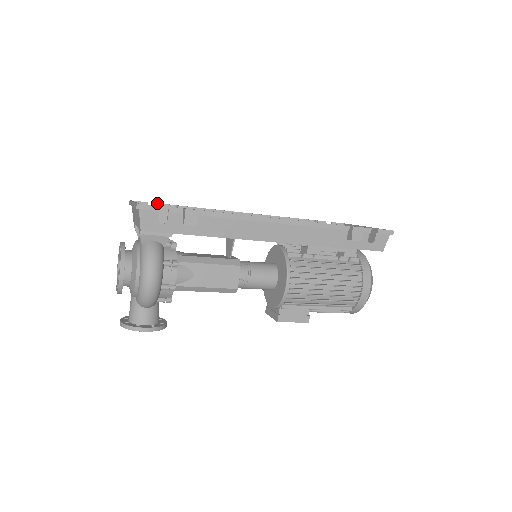
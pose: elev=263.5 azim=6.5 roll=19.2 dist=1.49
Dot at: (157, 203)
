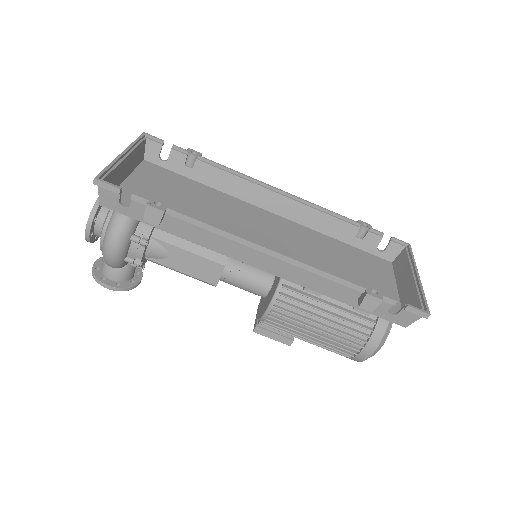
Dot at: (174, 145)
